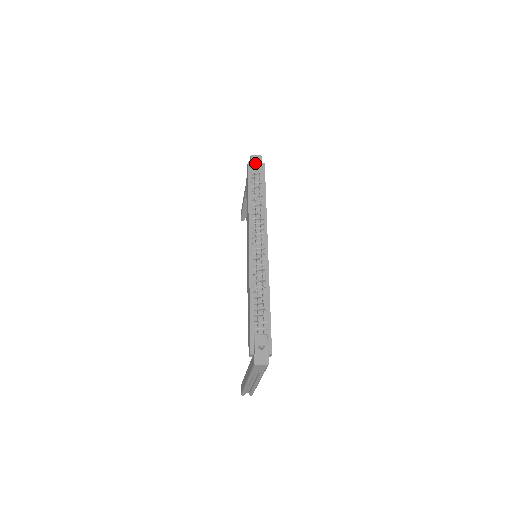
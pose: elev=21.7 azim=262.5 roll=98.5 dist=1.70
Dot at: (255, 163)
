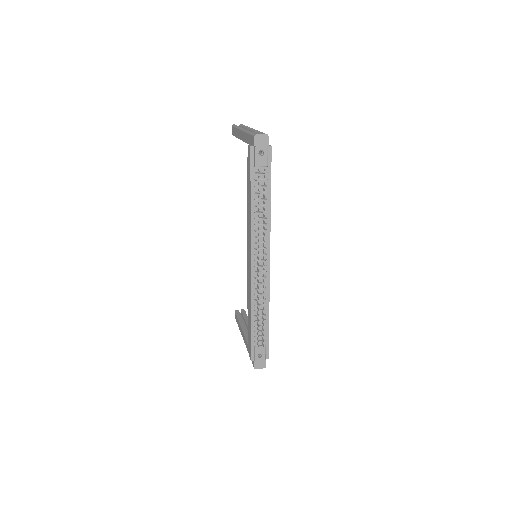
Dot at: (260, 149)
